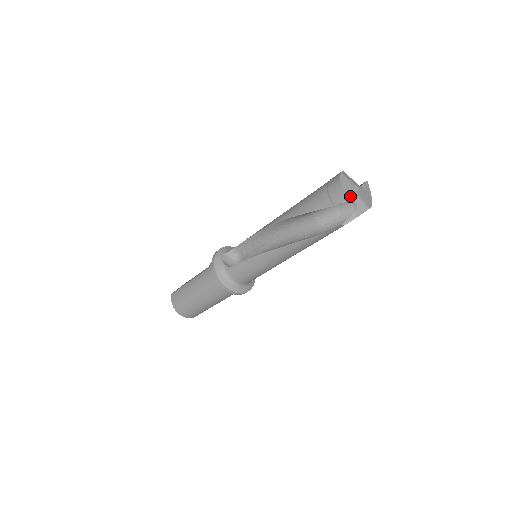
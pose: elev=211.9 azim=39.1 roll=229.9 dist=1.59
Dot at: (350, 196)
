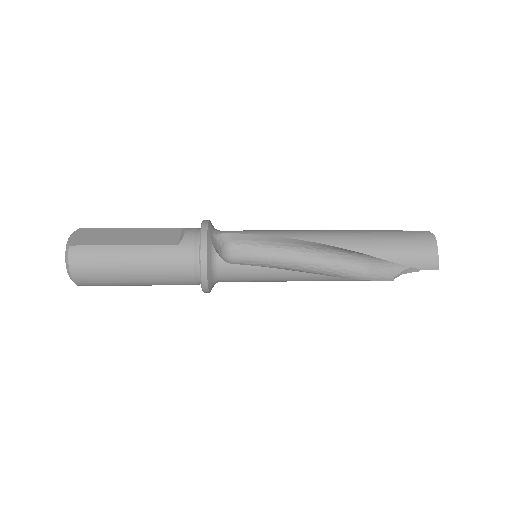
Dot at: (438, 268)
